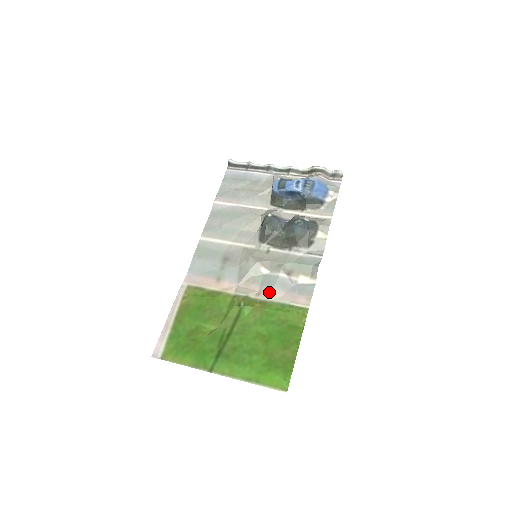
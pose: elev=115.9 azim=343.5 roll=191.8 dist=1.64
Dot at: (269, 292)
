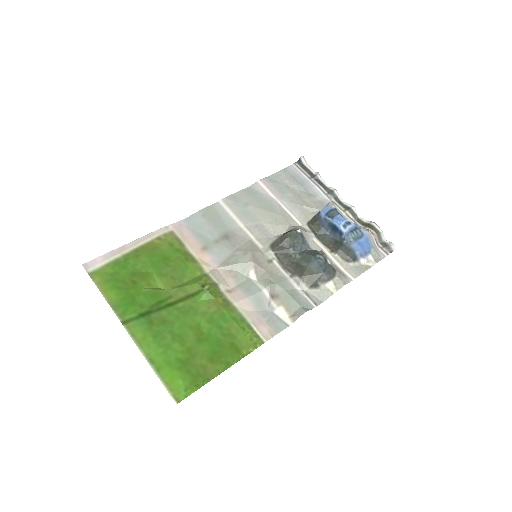
Dot at: (240, 297)
